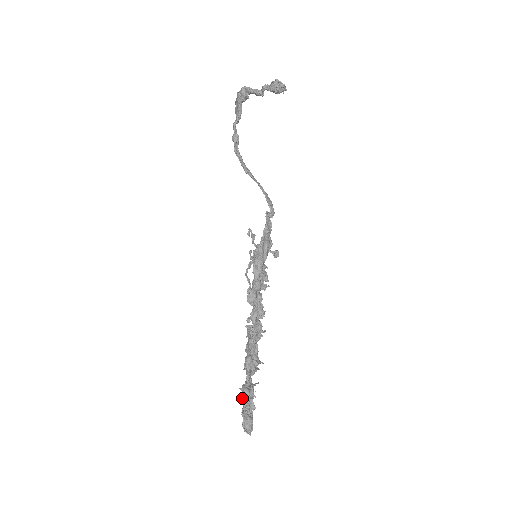
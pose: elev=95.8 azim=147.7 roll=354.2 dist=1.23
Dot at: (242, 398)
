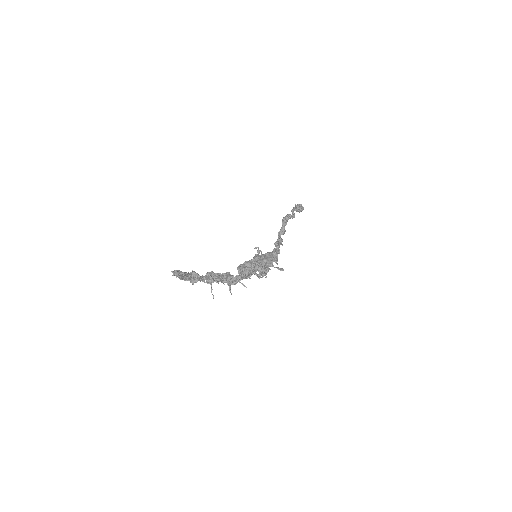
Dot at: (191, 282)
